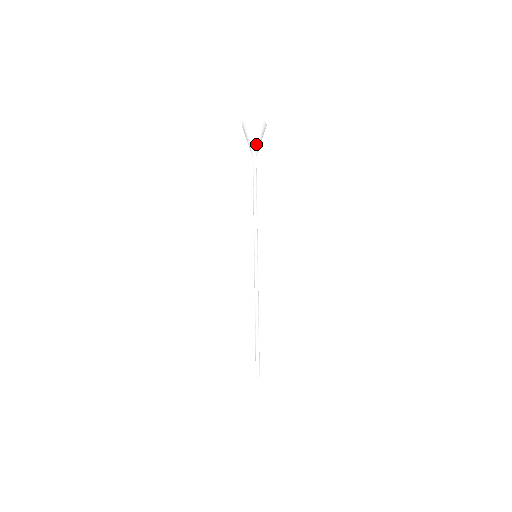
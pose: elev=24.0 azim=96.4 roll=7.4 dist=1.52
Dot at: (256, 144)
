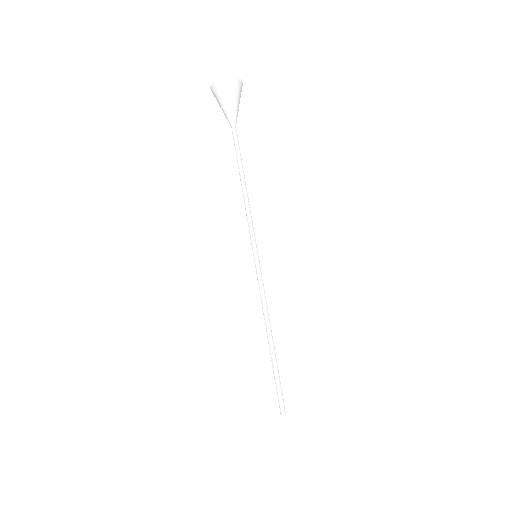
Dot at: (235, 111)
